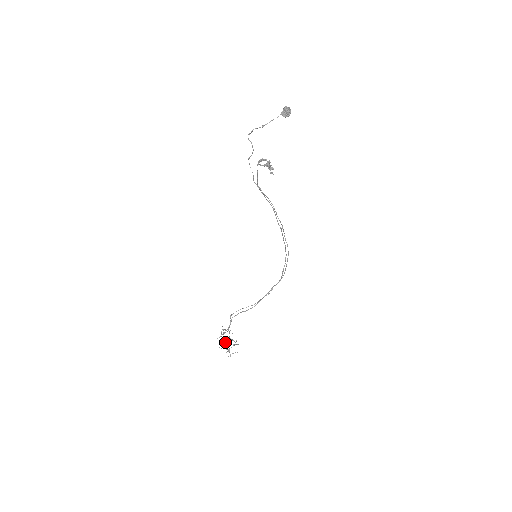
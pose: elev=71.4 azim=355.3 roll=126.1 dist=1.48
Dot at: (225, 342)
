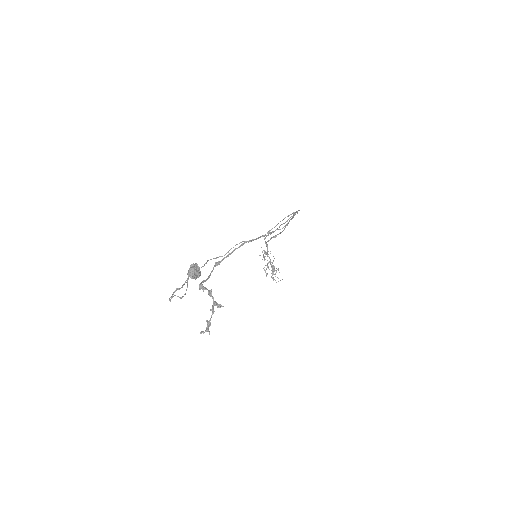
Dot at: (269, 269)
